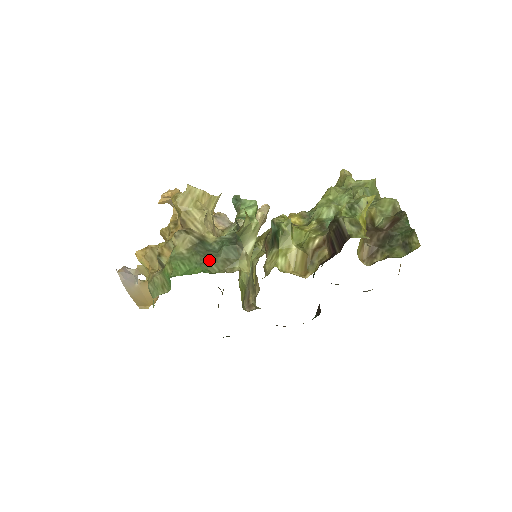
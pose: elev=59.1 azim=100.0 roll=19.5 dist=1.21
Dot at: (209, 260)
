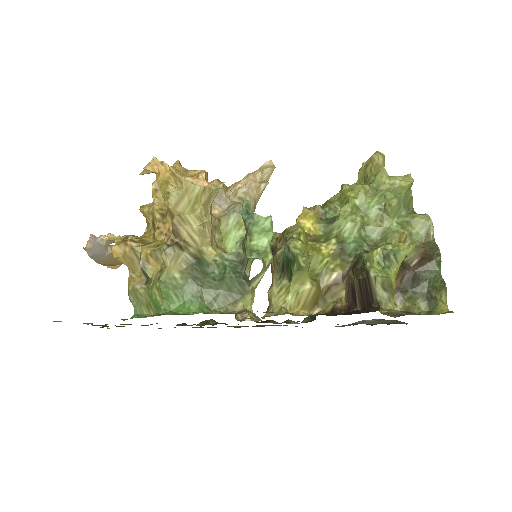
Dot at: (208, 293)
